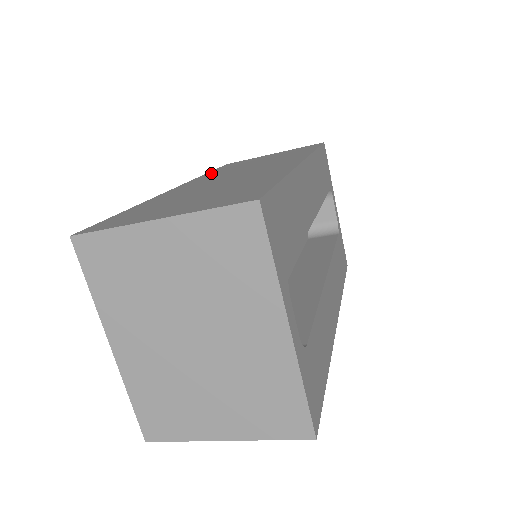
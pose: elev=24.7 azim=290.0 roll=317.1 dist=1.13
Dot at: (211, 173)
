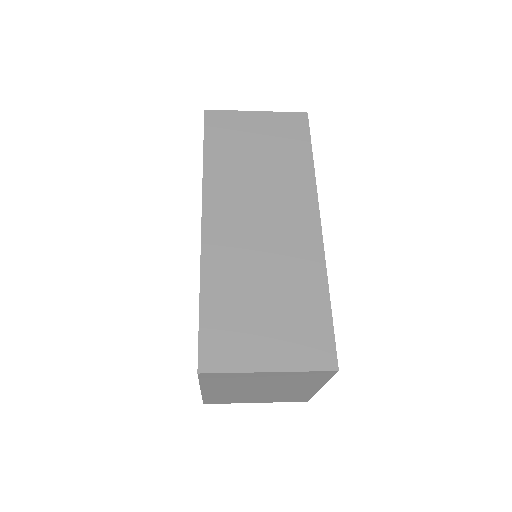
Dot at: (213, 167)
